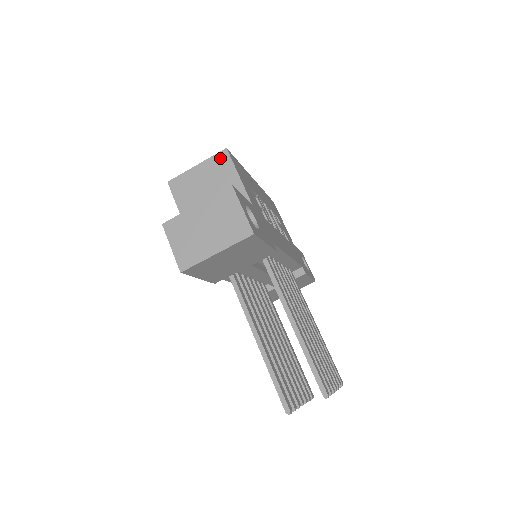
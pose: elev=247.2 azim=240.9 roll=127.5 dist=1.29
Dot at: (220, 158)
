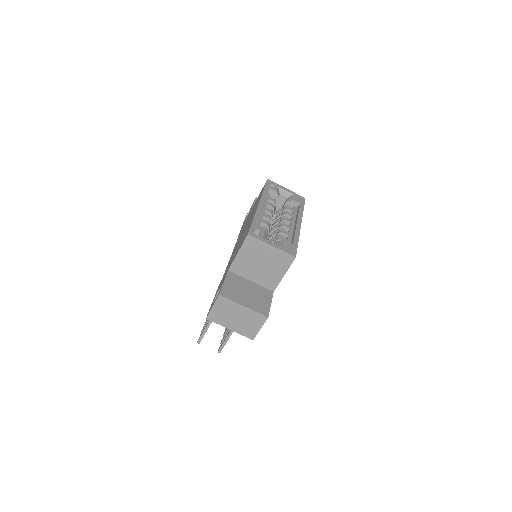
Dot at: (287, 258)
